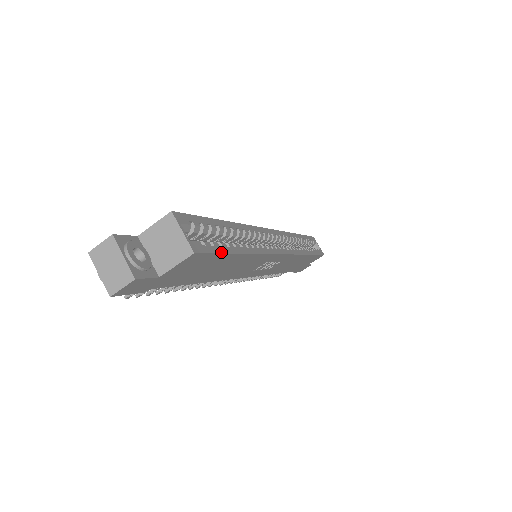
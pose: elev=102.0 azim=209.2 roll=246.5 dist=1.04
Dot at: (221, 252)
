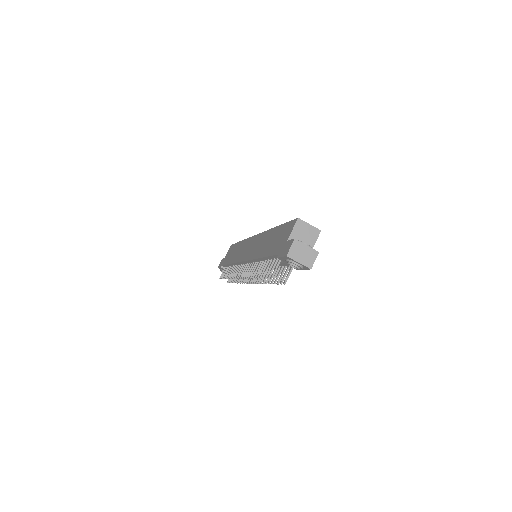
Dot at: occluded
